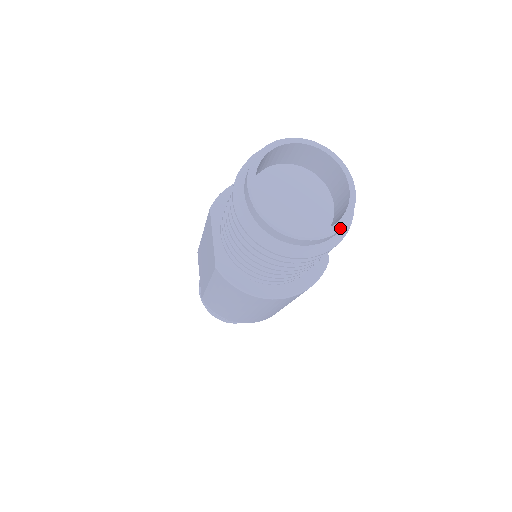
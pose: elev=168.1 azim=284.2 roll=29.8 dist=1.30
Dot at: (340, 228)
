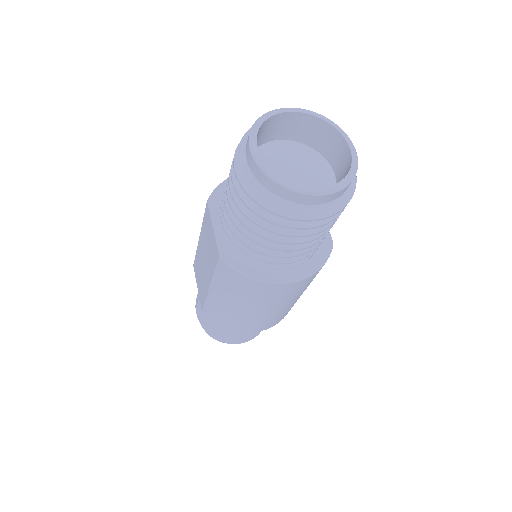
Dot at: (347, 184)
